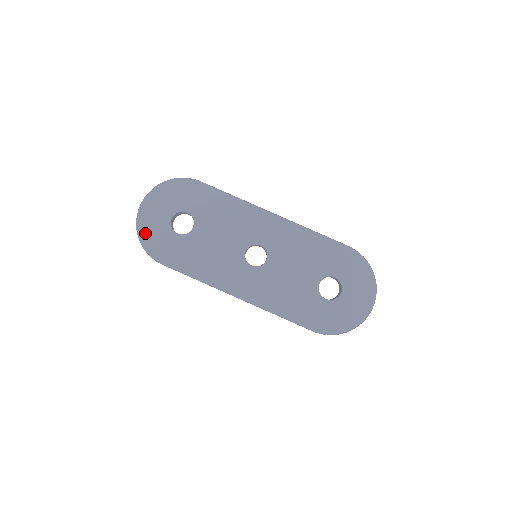
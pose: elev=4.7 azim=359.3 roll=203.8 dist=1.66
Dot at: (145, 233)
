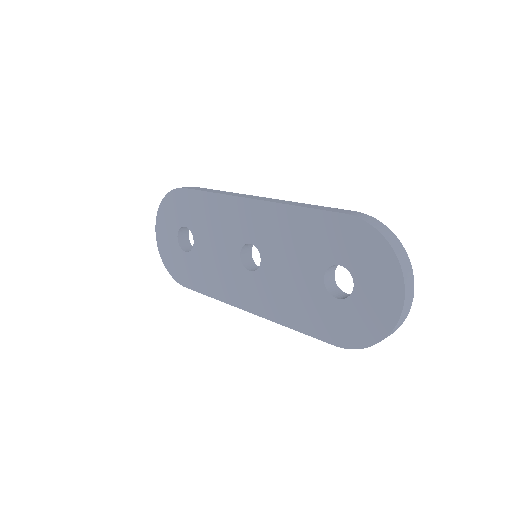
Dot at: (166, 259)
